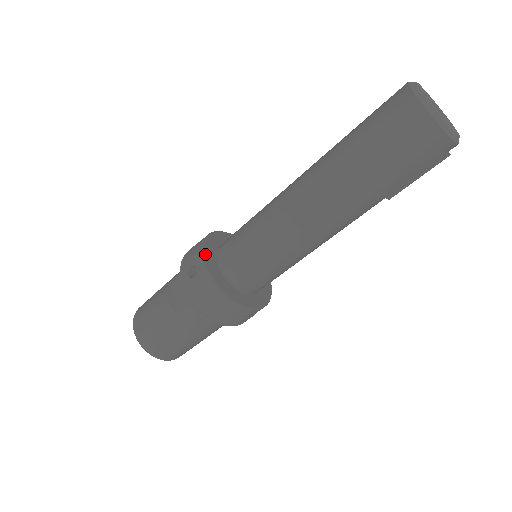
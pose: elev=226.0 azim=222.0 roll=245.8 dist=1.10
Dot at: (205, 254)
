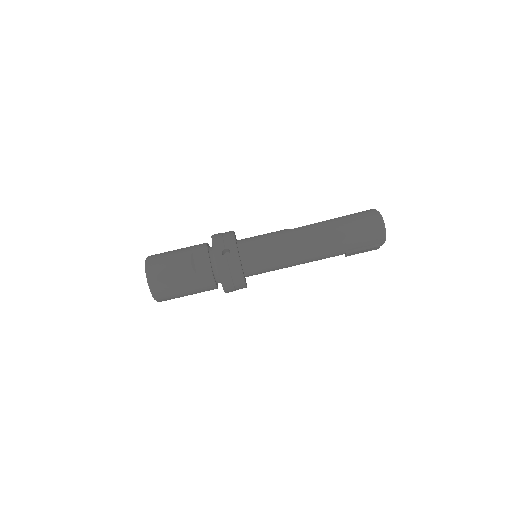
Dot at: occluded
